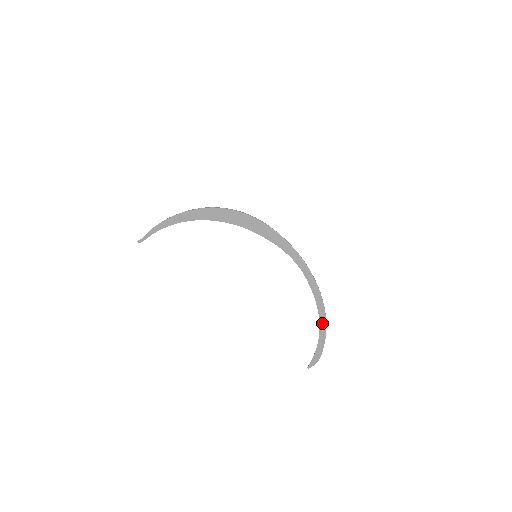
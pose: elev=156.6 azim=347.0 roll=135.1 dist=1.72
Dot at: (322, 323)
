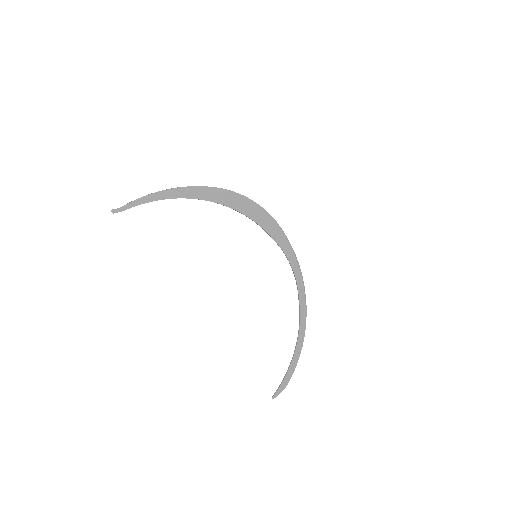
Dot at: (300, 341)
